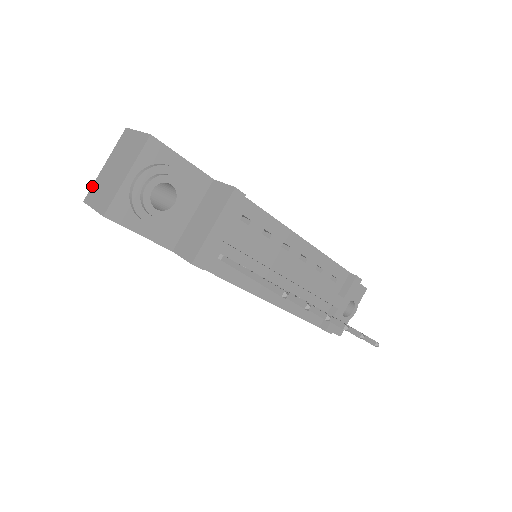
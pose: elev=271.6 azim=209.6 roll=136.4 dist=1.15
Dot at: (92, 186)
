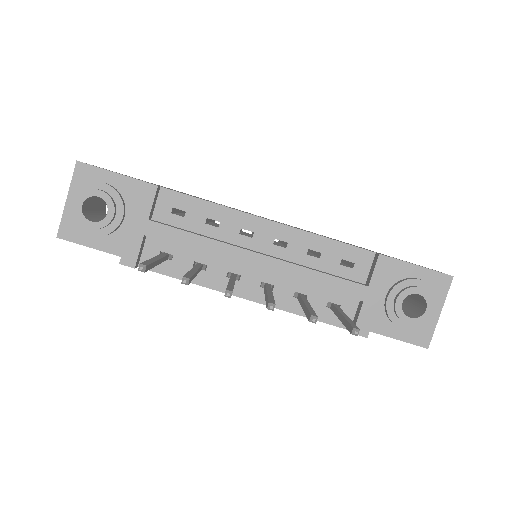
Dot at: occluded
